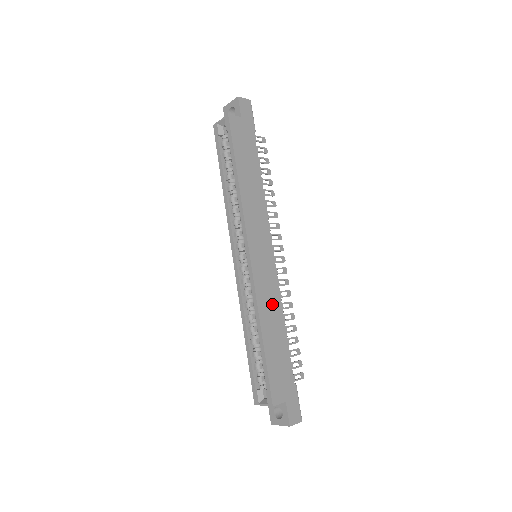
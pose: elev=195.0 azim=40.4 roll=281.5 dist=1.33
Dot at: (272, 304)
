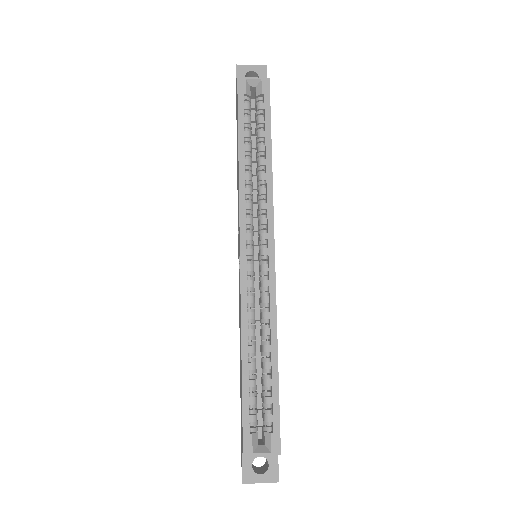
Dot at: occluded
